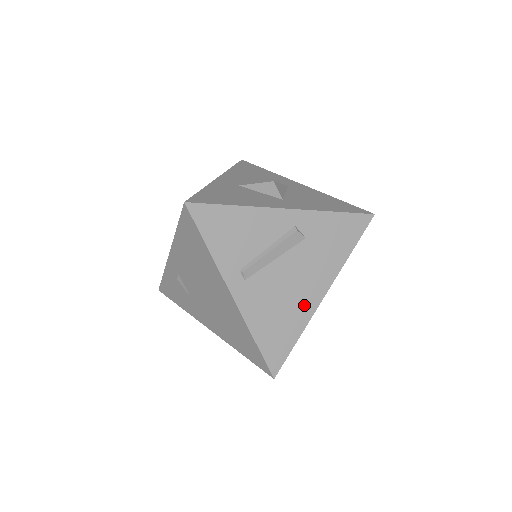
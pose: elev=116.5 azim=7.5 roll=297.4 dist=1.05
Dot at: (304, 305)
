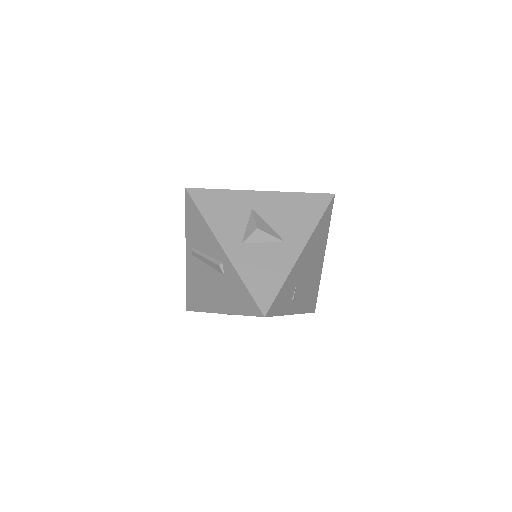
Dot at: (210, 303)
